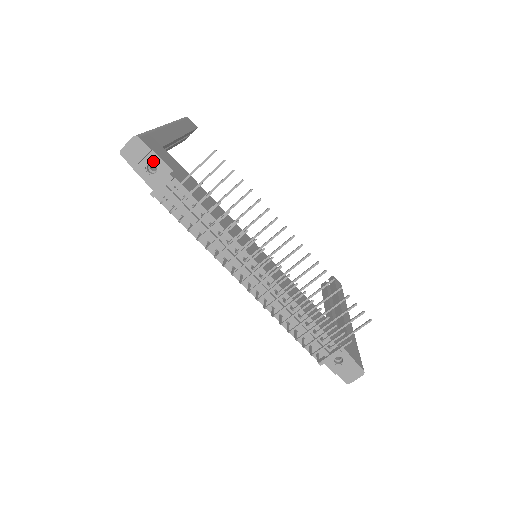
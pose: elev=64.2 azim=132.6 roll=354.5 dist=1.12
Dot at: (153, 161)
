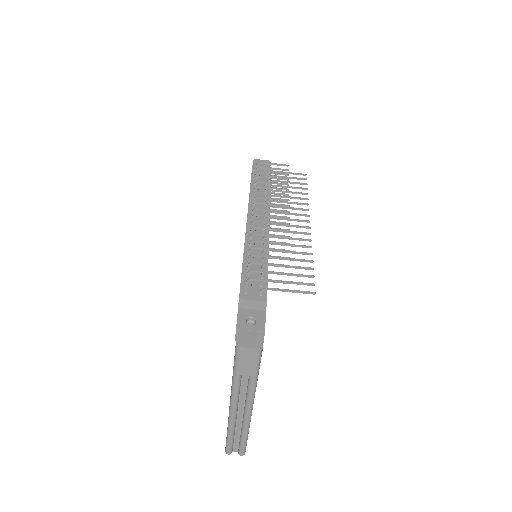
Dot at: occluded
